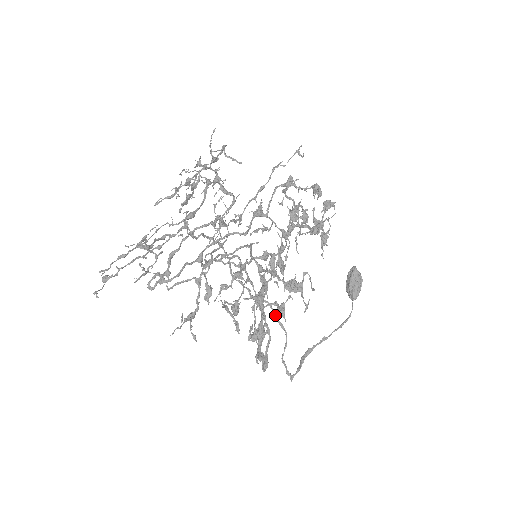
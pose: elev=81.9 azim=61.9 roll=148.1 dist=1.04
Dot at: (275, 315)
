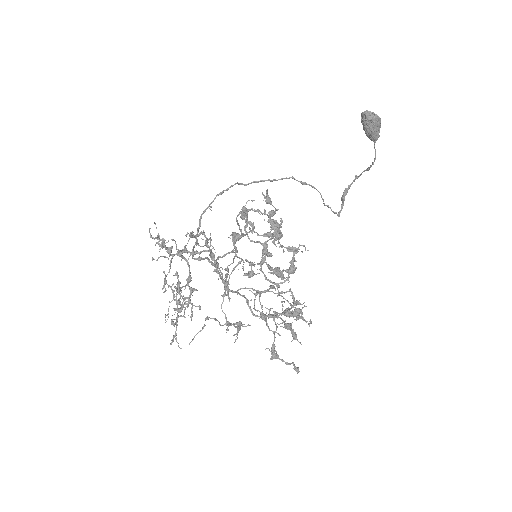
Dot at: (302, 183)
